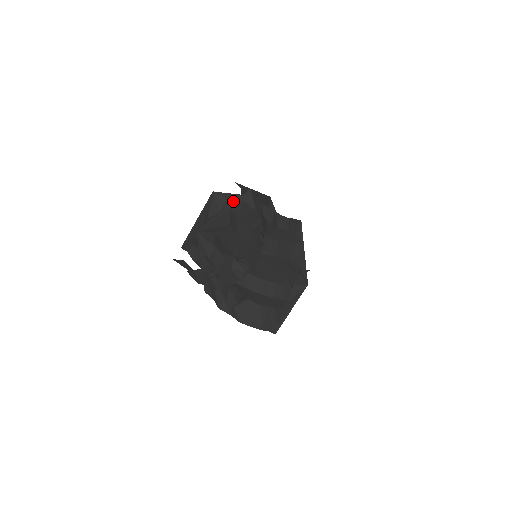
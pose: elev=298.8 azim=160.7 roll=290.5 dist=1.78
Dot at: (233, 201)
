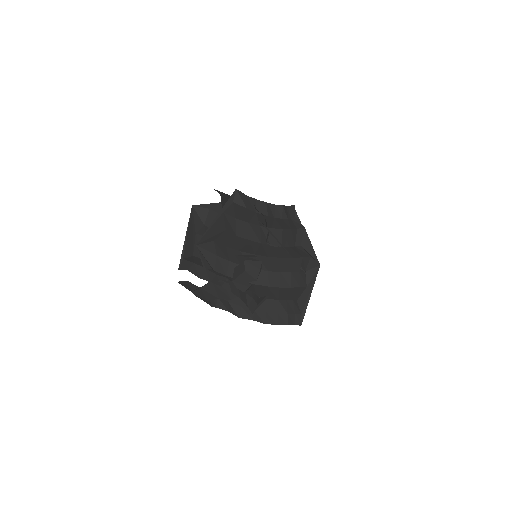
Dot at: occluded
